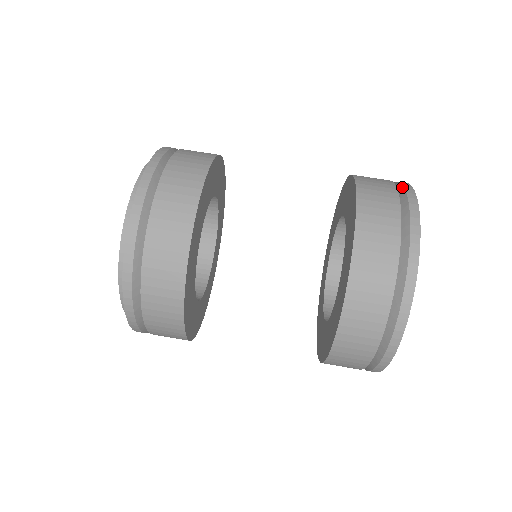
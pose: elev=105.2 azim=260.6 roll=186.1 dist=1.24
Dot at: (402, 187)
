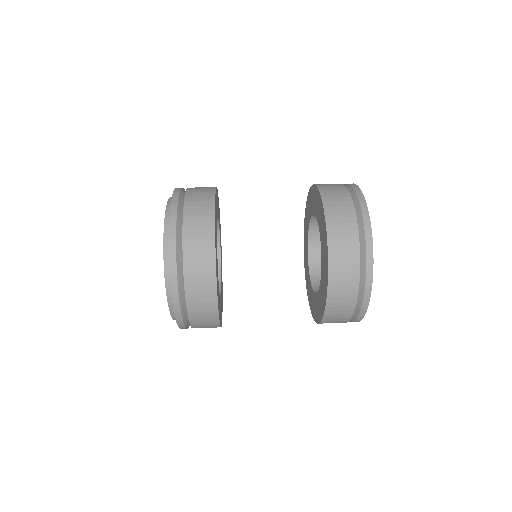
Dot at: occluded
